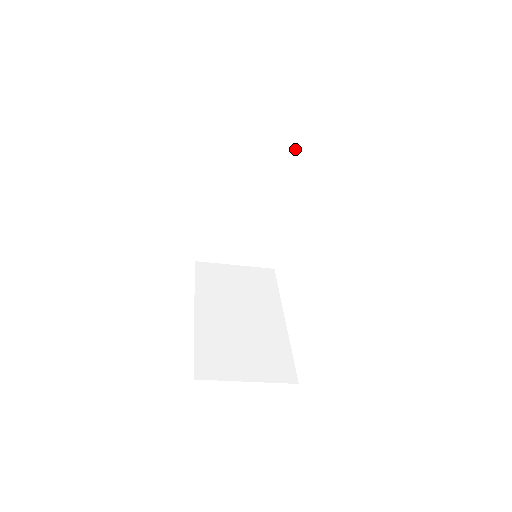
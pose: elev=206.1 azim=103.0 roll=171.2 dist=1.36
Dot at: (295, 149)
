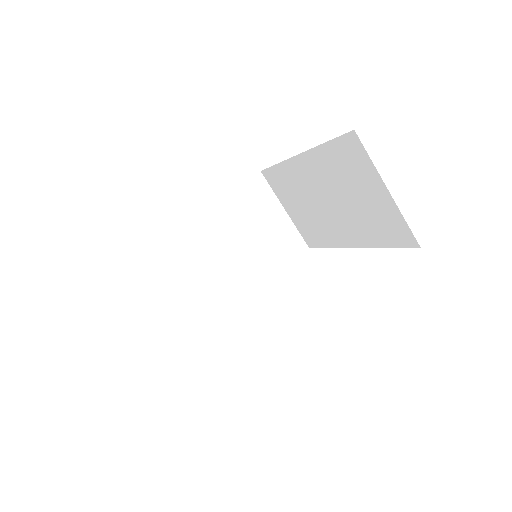
Dot at: (299, 239)
